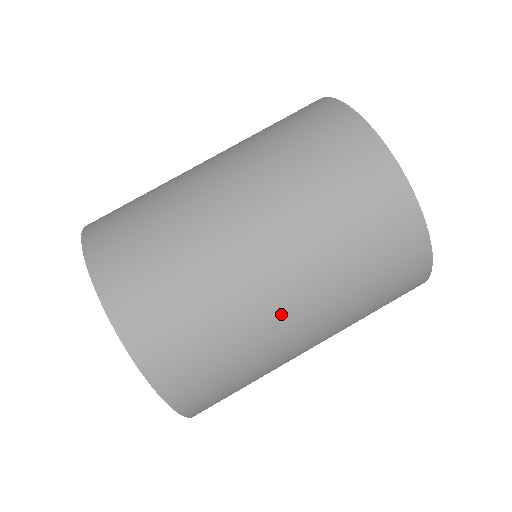
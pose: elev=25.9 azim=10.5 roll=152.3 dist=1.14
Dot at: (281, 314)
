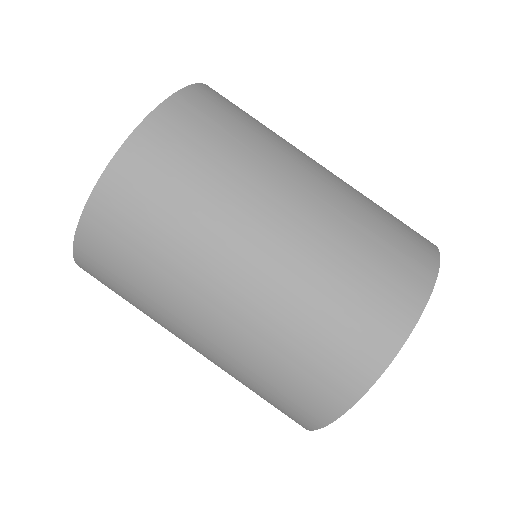
Dot at: (239, 250)
